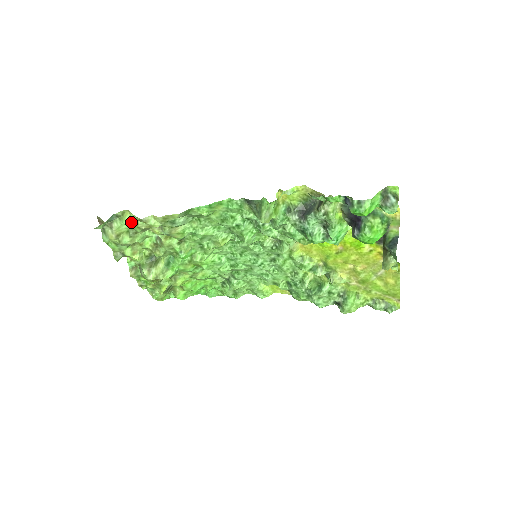
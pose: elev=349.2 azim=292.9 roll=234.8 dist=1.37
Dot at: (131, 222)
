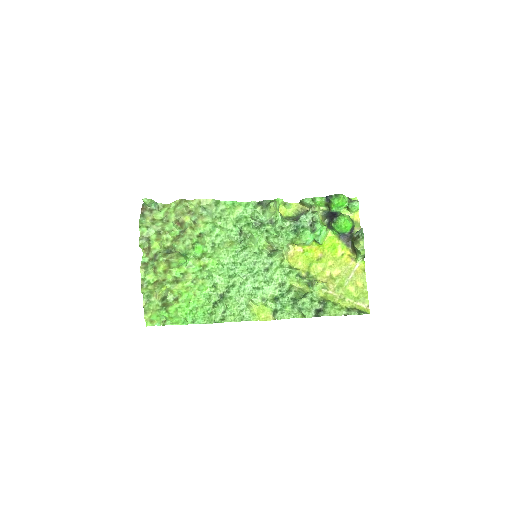
Dot at: (169, 211)
